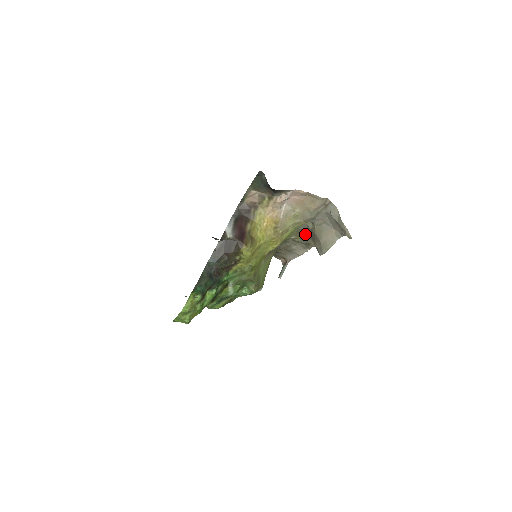
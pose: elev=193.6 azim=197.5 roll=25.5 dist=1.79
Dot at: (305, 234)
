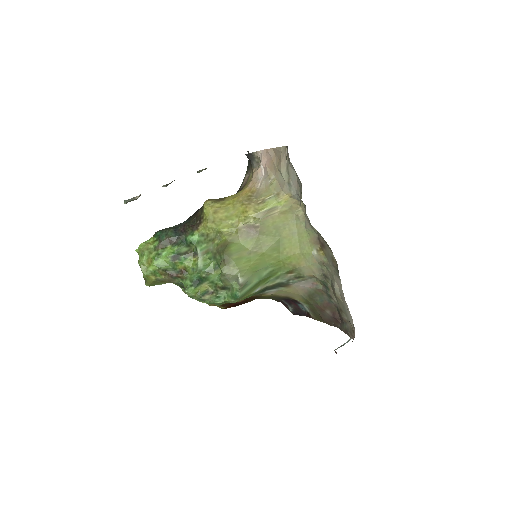
Dot at: (321, 240)
